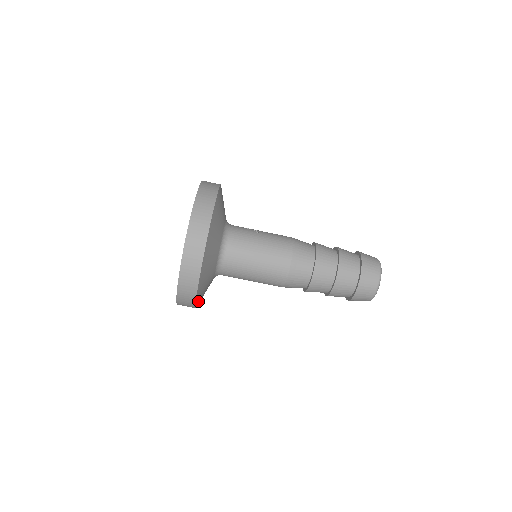
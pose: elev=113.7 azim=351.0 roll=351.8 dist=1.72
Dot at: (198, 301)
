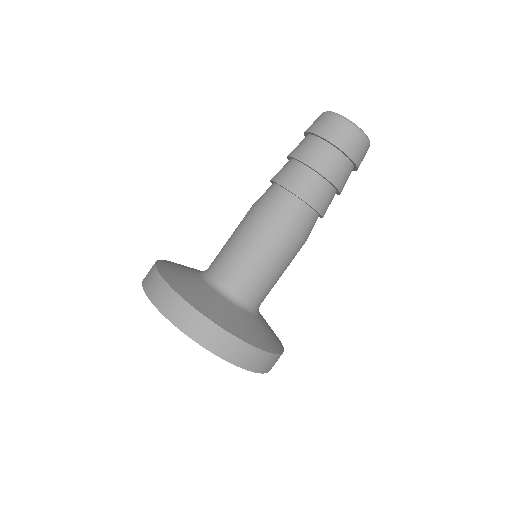
Dot at: (247, 338)
